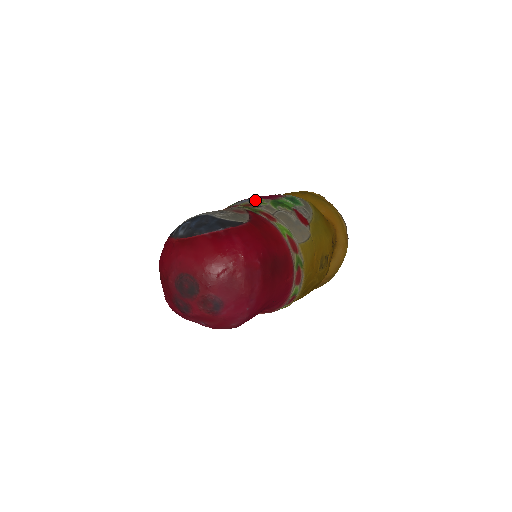
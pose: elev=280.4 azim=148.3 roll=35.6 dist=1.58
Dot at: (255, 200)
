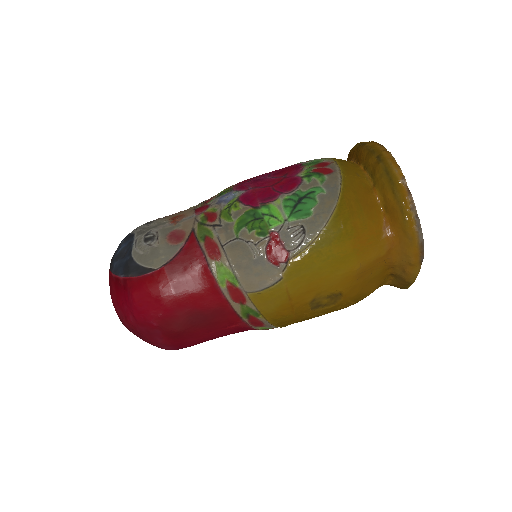
Dot at: (228, 205)
